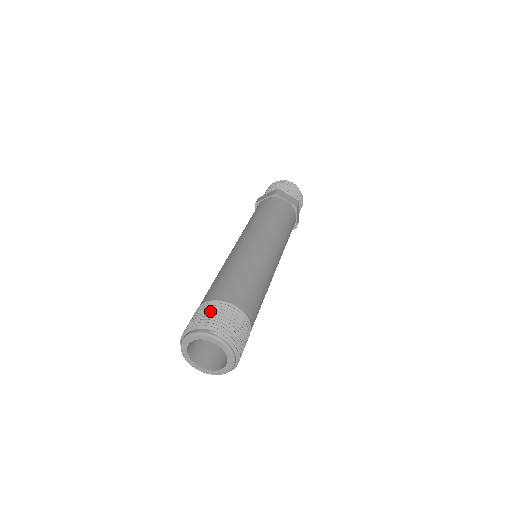
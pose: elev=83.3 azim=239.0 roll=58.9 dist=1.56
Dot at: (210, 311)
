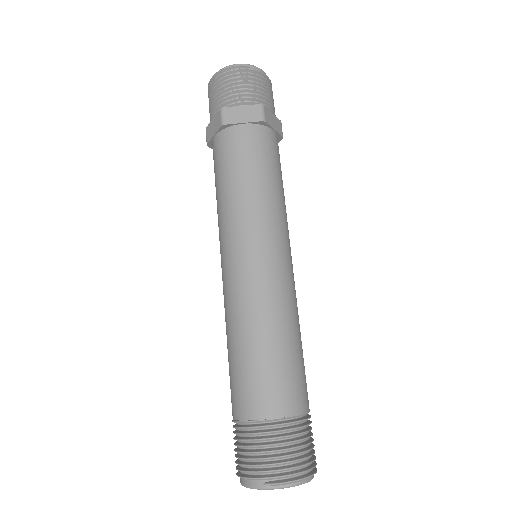
Dot at: (248, 447)
